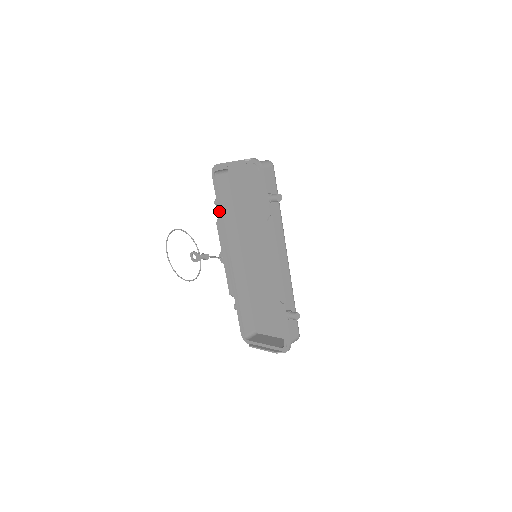
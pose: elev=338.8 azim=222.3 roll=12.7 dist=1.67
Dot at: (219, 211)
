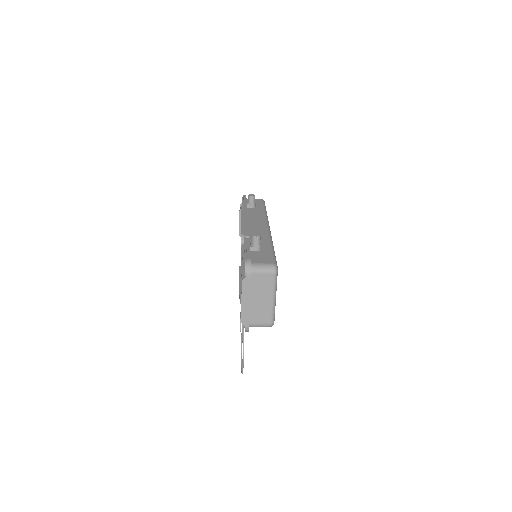
Dot at: (241, 259)
